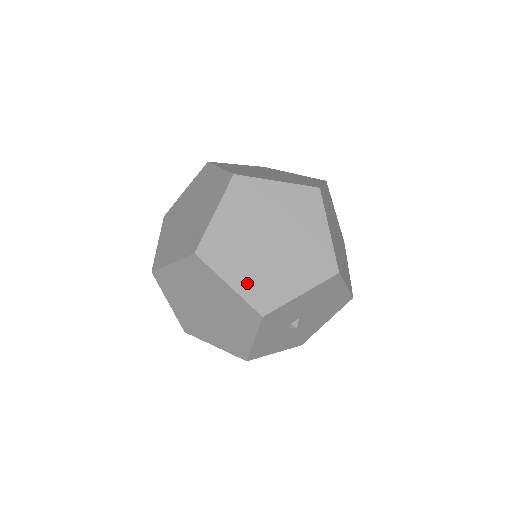
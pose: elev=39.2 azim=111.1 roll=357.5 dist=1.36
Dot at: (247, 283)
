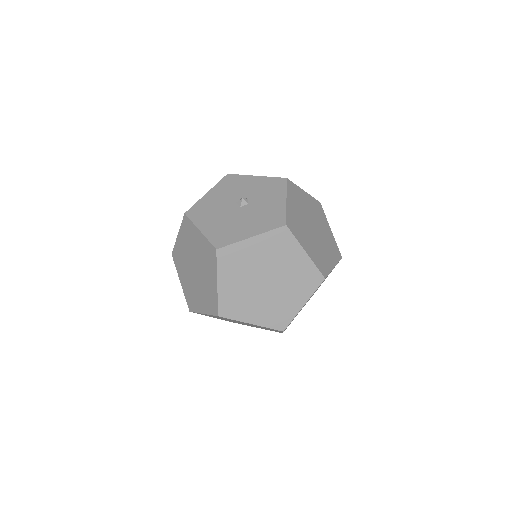
Dot at: occluded
